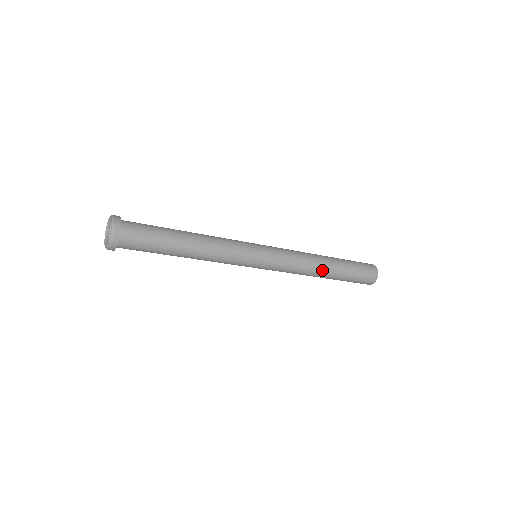
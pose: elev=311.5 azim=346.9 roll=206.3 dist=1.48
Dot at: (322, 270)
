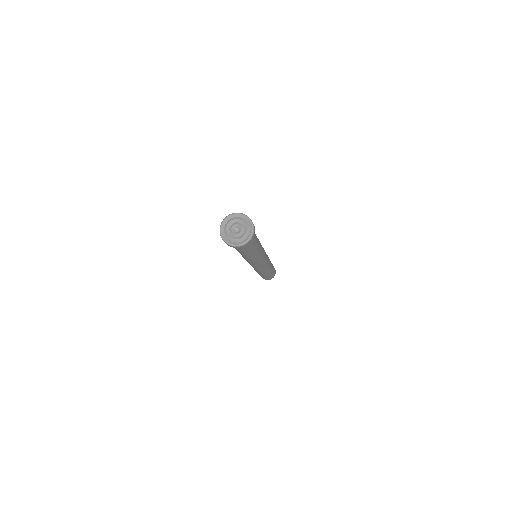
Dot at: (271, 264)
